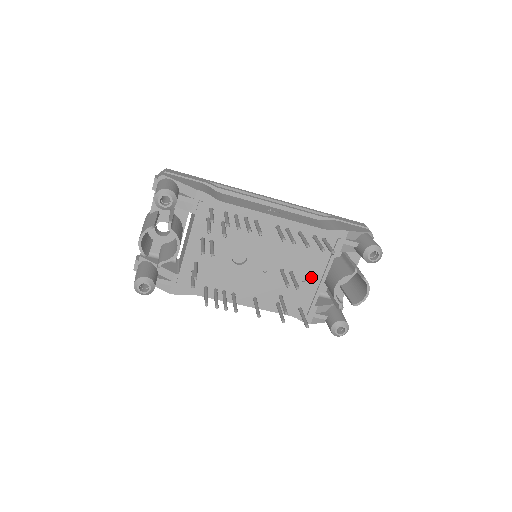
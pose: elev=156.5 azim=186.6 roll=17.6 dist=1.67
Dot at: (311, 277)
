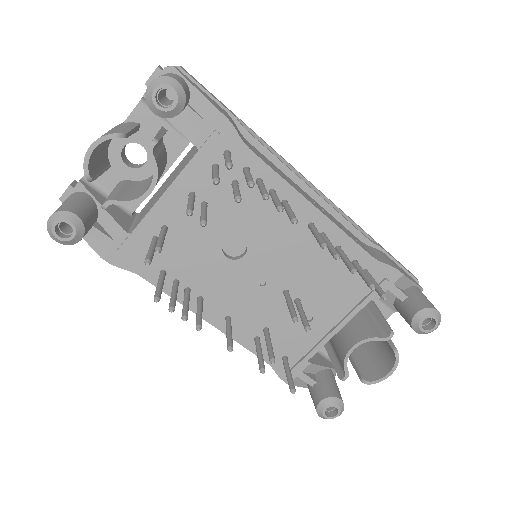
Dot at: (322, 318)
